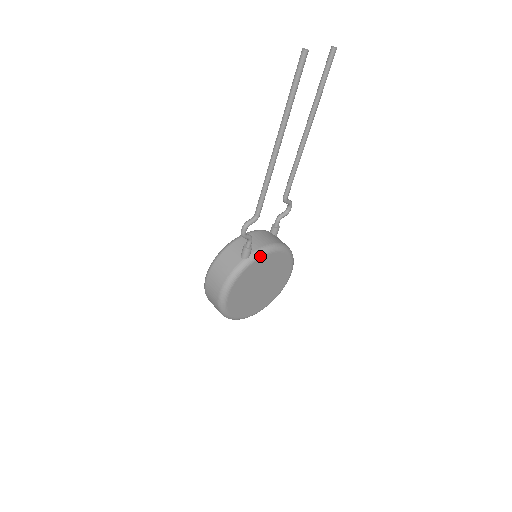
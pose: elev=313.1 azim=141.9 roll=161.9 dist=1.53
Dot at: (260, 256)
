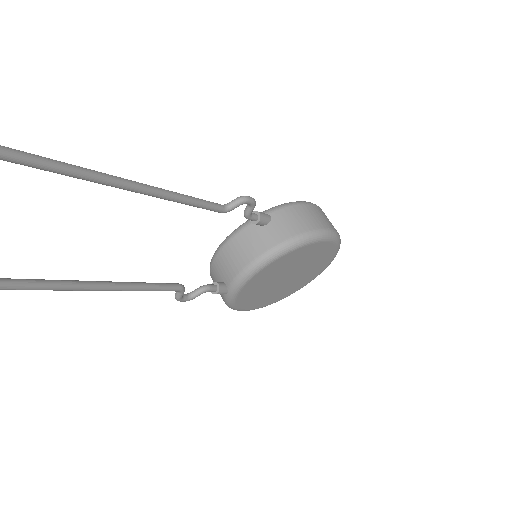
Dot at: (240, 287)
